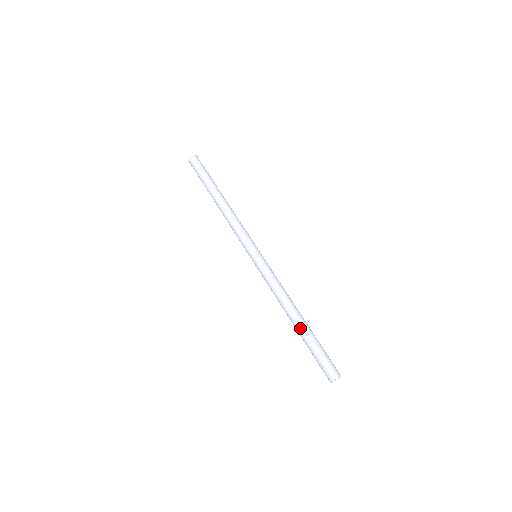
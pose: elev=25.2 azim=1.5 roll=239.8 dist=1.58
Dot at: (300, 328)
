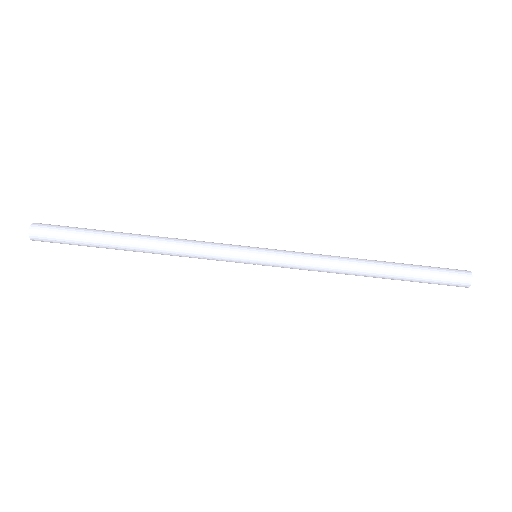
Dot at: (388, 278)
